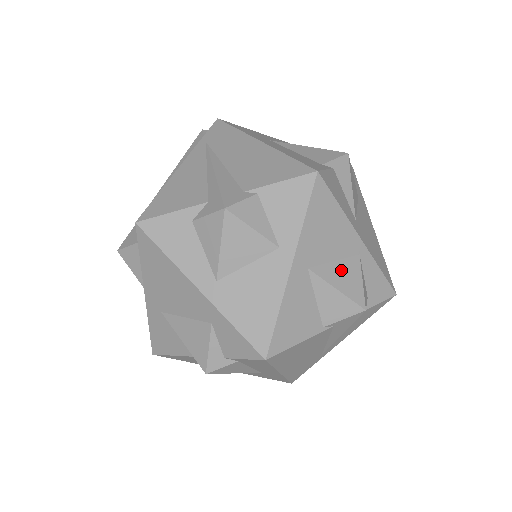
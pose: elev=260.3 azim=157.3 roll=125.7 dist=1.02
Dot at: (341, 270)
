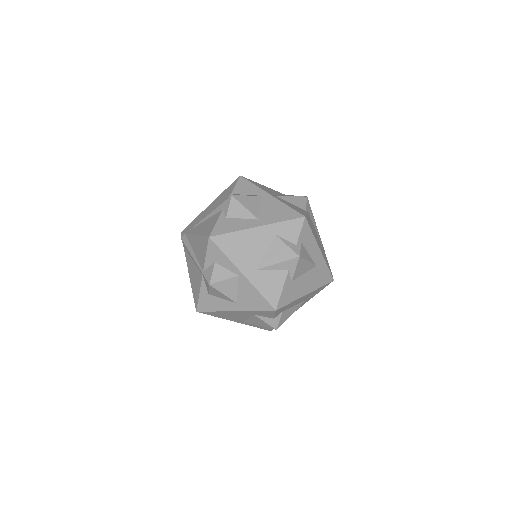
Dot at: occluded
